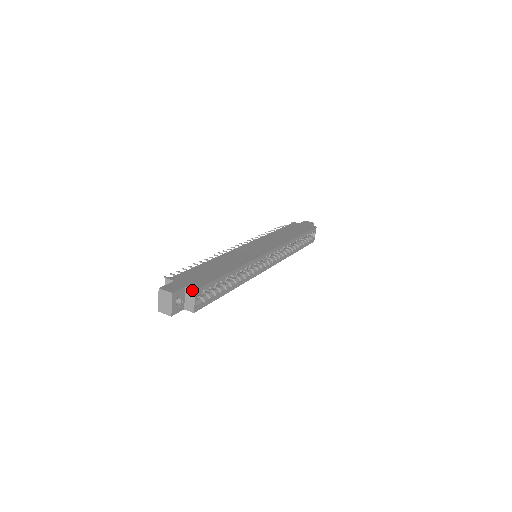
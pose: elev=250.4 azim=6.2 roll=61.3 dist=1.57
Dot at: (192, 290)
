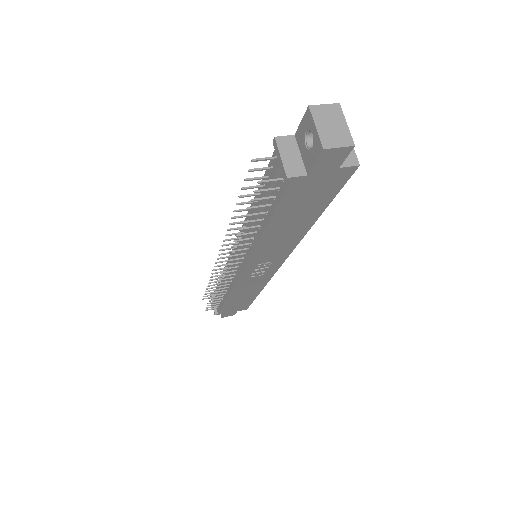
Dot at: occluded
